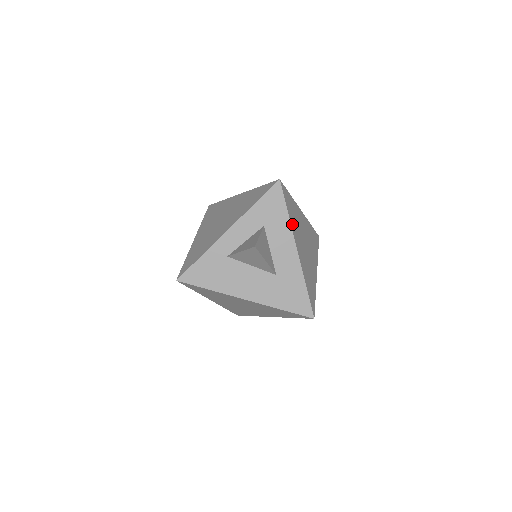
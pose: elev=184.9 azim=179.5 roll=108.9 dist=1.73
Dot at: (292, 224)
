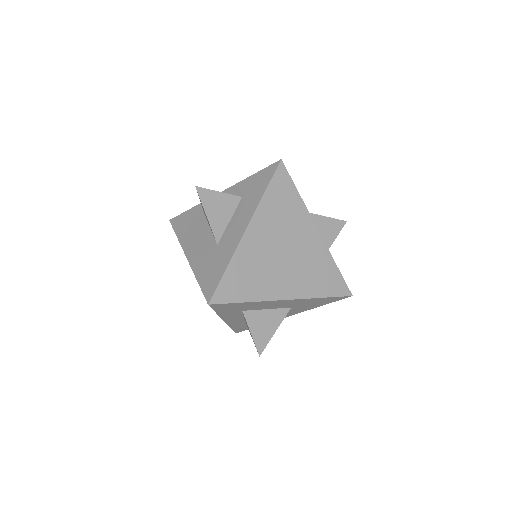
Dot at: (265, 206)
